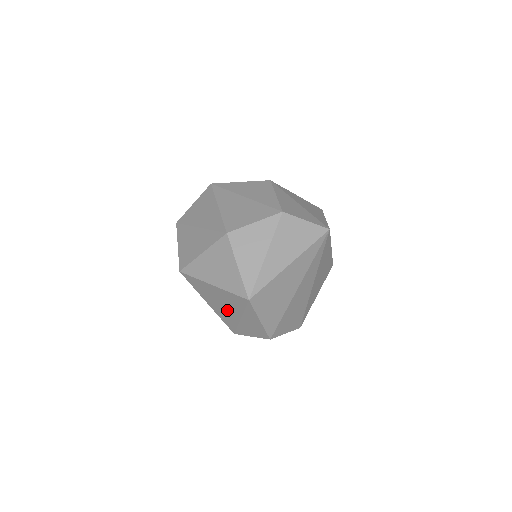
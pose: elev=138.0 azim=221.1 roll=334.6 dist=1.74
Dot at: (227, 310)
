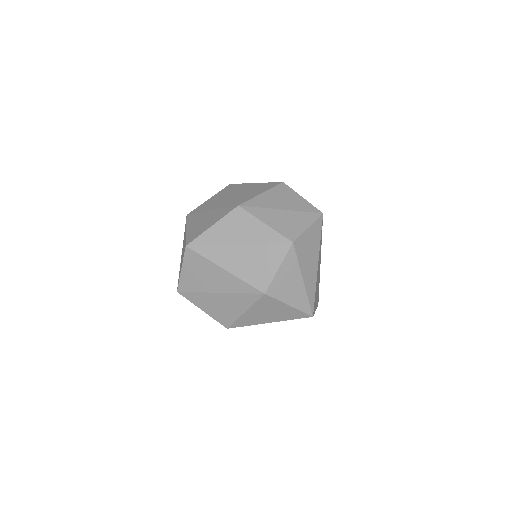
Dot at: occluded
